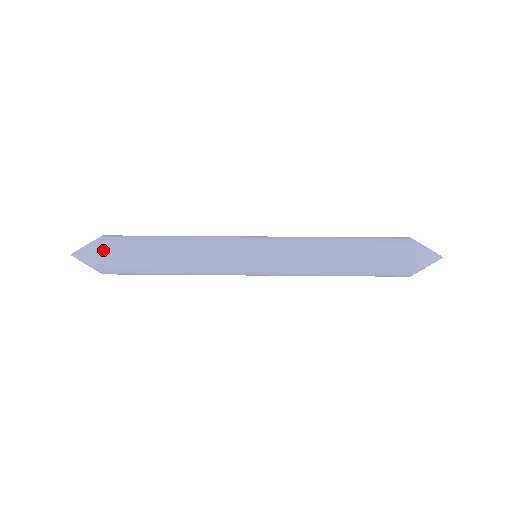
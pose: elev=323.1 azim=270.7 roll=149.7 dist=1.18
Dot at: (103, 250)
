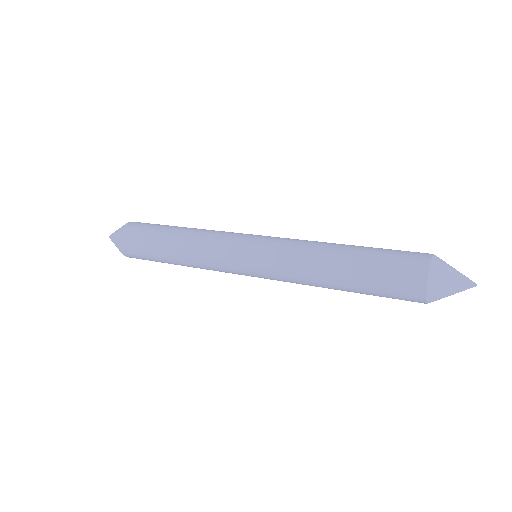
Dot at: (123, 245)
